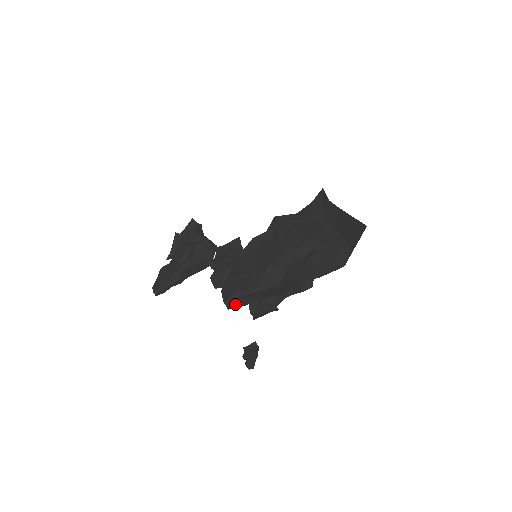
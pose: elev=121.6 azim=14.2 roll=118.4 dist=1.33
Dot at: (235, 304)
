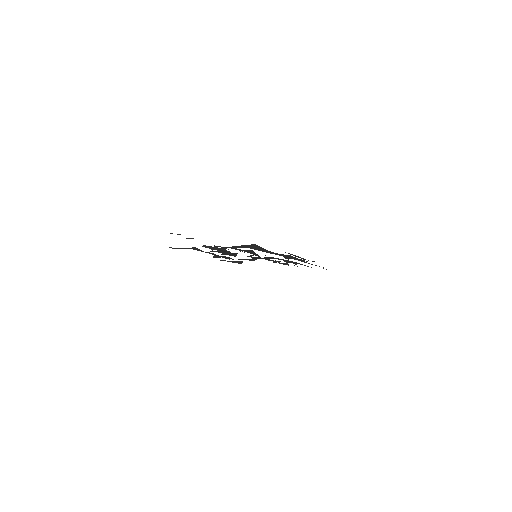
Dot at: (209, 247)
